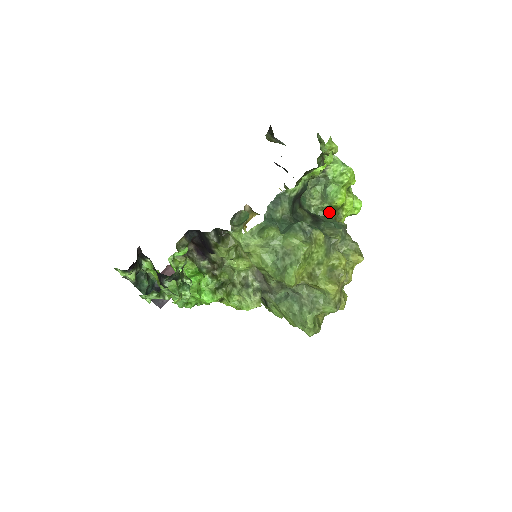
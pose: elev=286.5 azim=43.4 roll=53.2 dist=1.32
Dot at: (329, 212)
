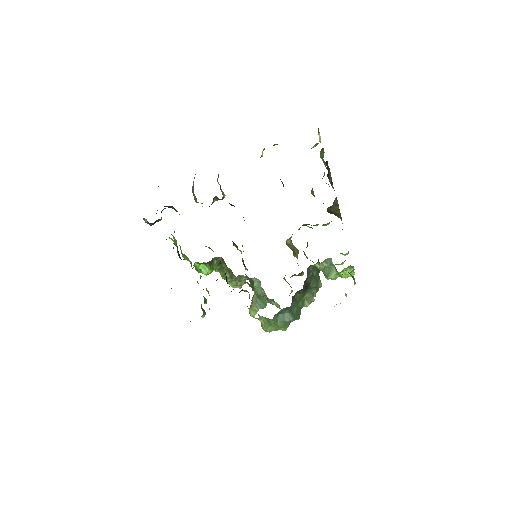
Dot at: occluded
